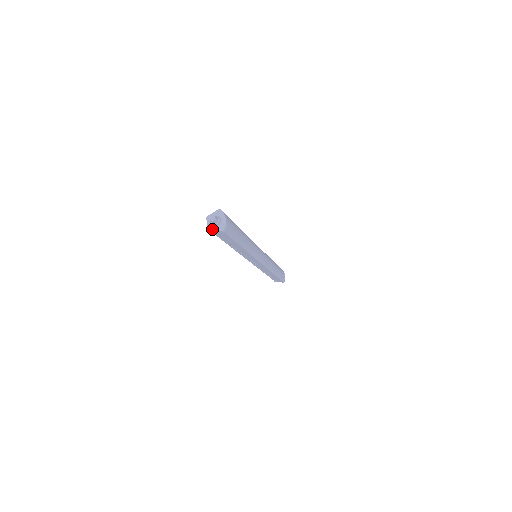
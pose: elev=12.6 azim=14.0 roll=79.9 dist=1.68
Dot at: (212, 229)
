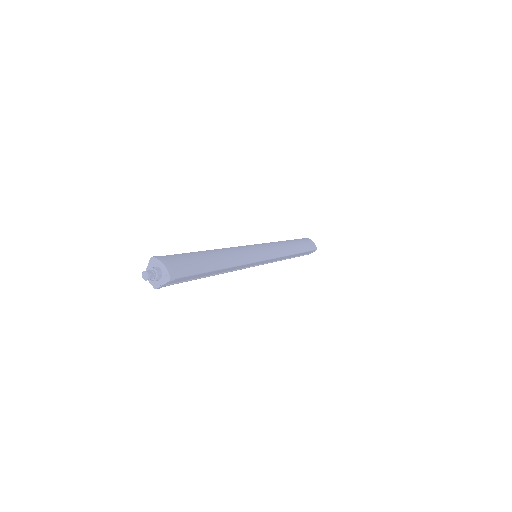
Dot at: (158, 286)
